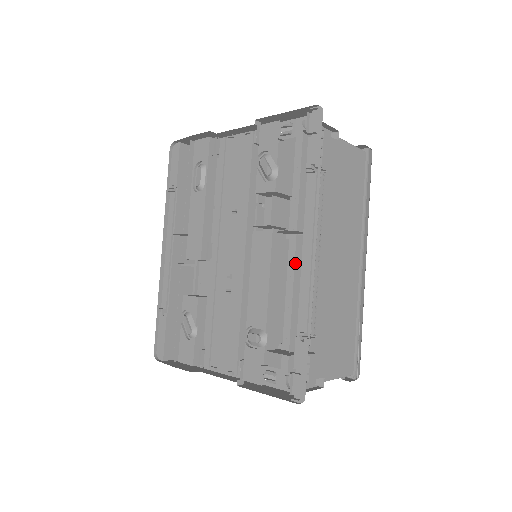
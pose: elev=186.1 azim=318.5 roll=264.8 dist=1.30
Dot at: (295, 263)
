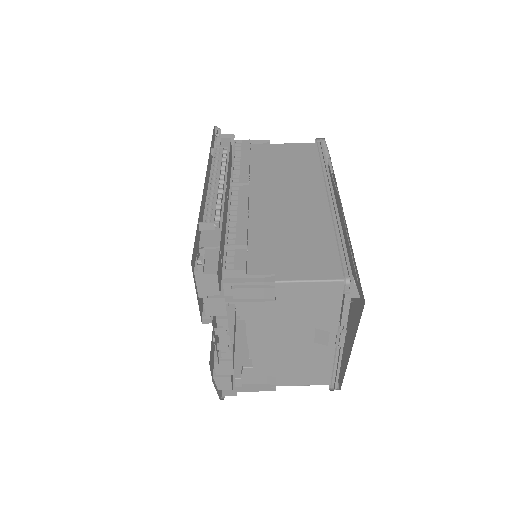
Dot at: occluded
